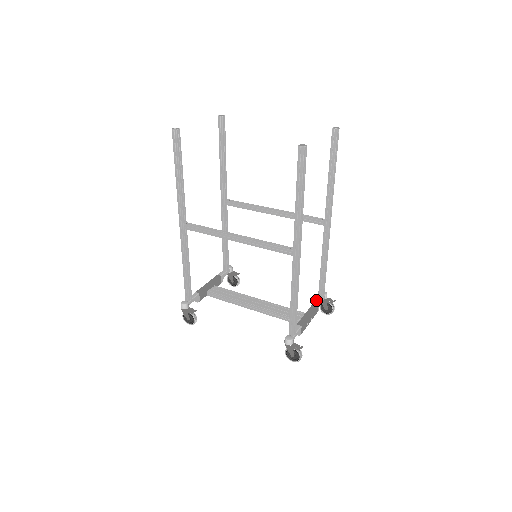
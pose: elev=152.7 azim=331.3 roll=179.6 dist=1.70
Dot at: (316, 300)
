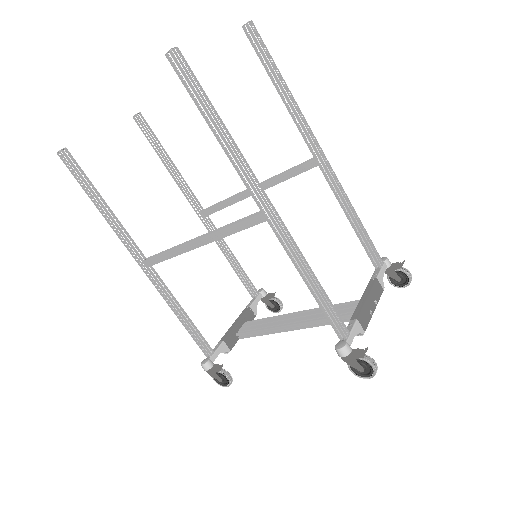
Dot at: (373, 274)
